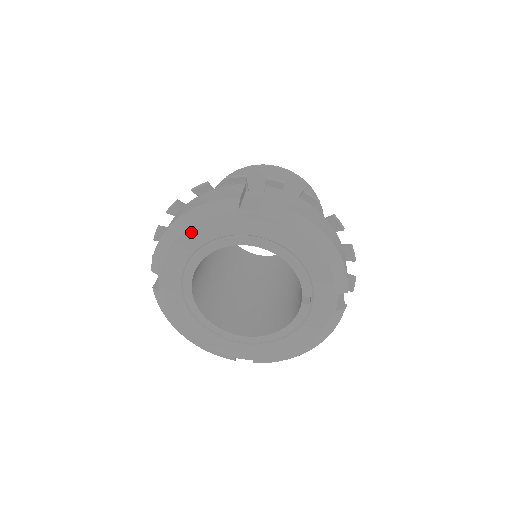
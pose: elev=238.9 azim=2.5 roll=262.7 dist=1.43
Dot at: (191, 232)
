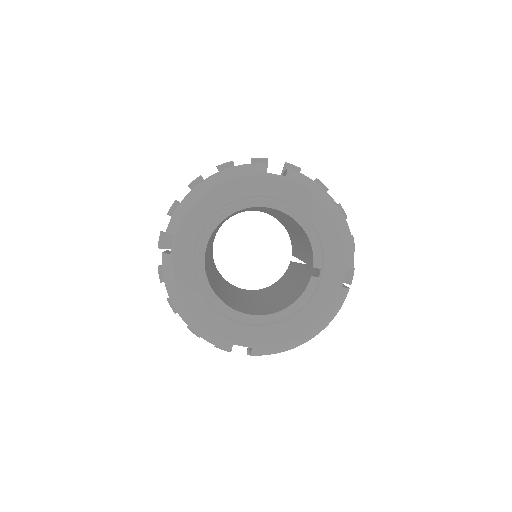
Dot at: (219, 189)
